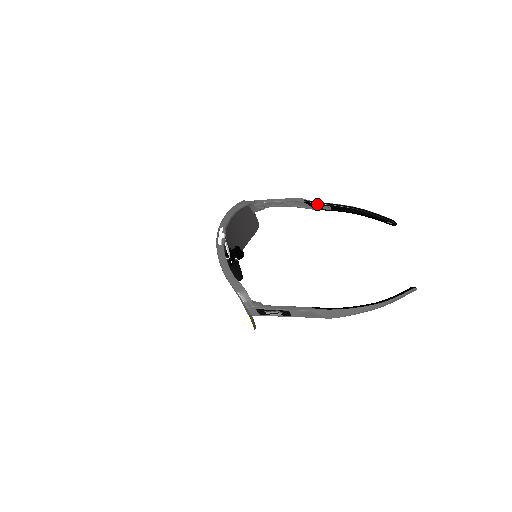
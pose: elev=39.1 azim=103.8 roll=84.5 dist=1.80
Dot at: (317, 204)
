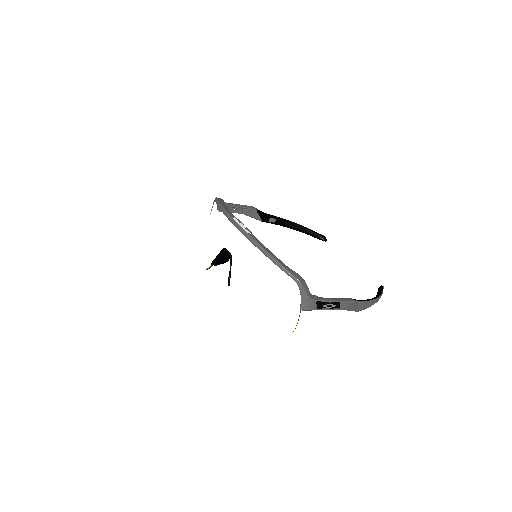
Dot at: (266, 215)
